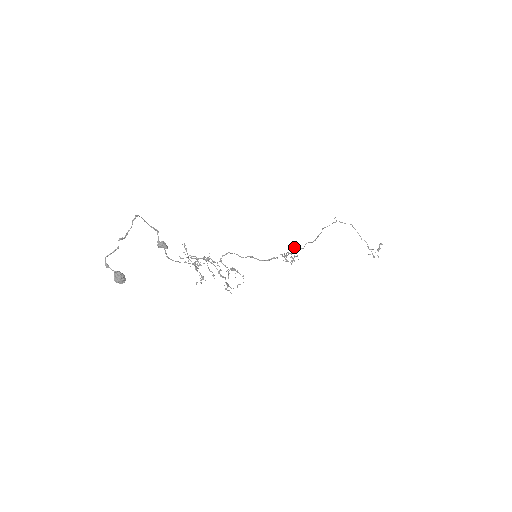
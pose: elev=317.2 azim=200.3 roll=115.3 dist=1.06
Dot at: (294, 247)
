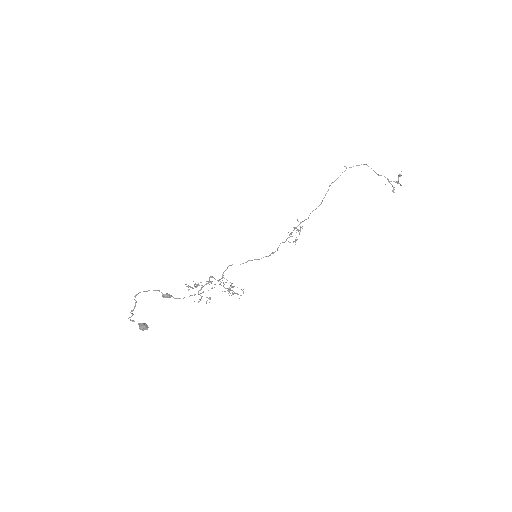
Dot at: (298, 221)
